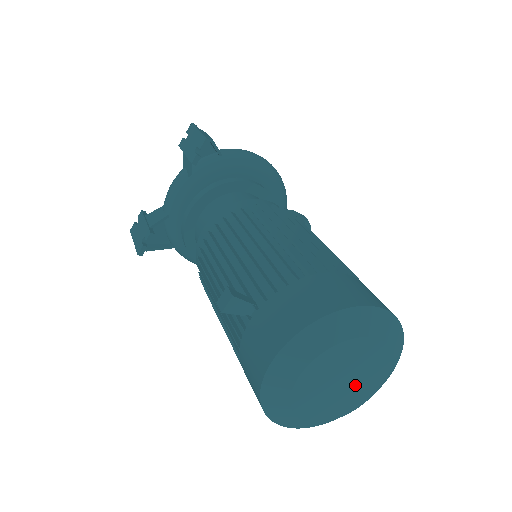
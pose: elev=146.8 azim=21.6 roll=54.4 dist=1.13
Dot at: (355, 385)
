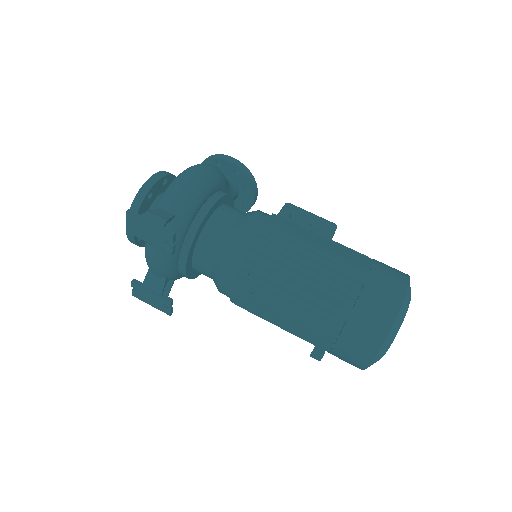
Dot at: occluded
